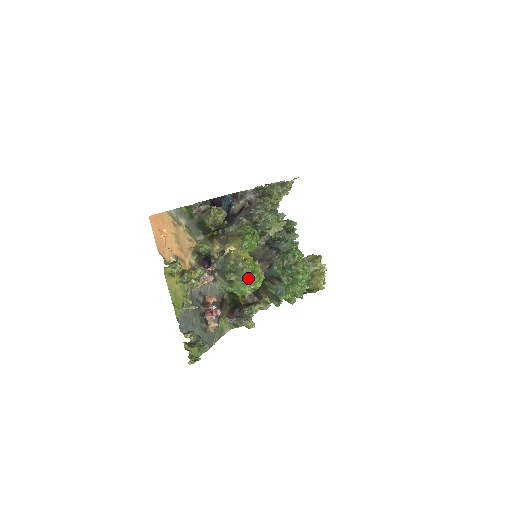
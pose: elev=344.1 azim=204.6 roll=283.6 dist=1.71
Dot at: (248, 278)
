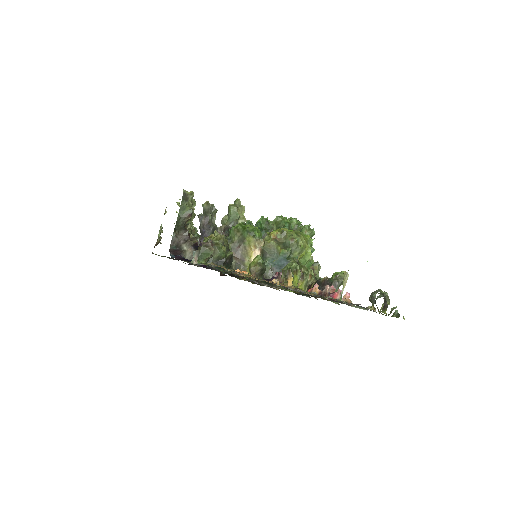
Dot at: (302, 241)
